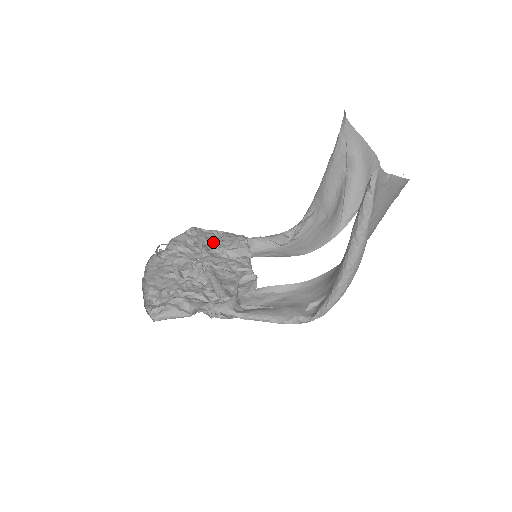
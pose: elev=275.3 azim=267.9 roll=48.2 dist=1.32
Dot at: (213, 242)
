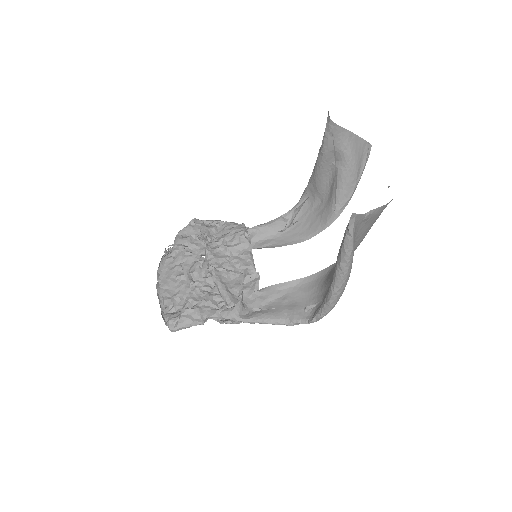
Dot at: (216, 237)
